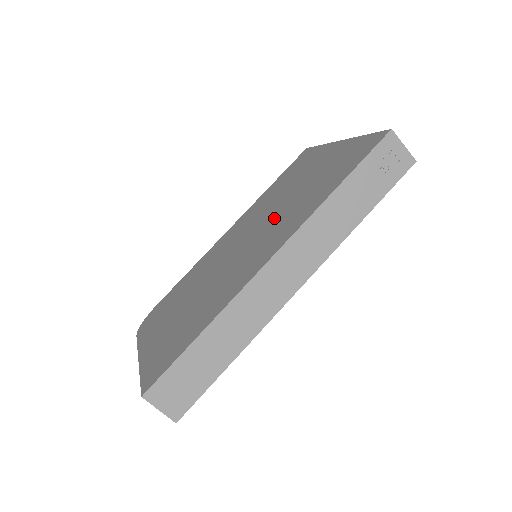
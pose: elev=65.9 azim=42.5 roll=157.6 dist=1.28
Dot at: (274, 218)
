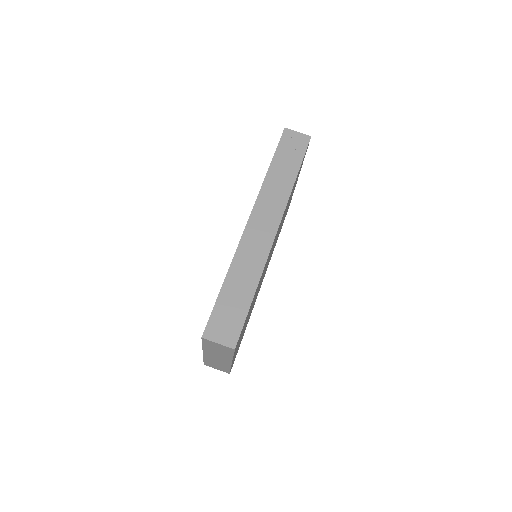
Dot at: occluded
